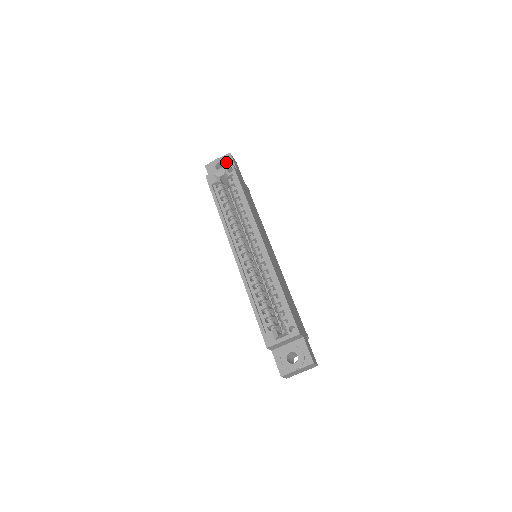
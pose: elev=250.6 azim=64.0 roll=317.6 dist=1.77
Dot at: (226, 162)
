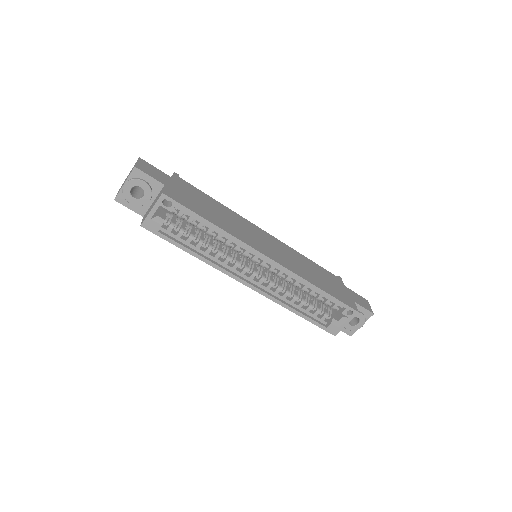
Dot at: (142, 184)
